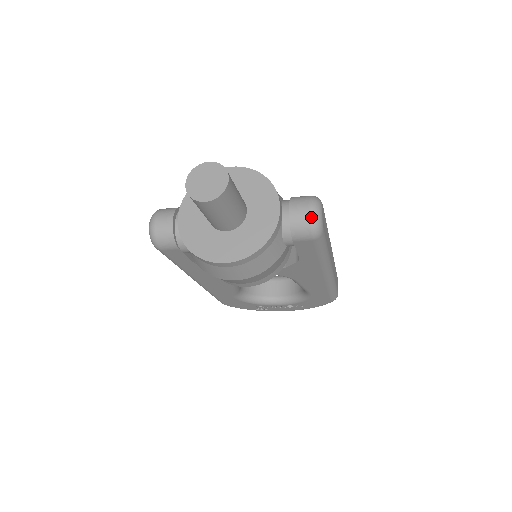
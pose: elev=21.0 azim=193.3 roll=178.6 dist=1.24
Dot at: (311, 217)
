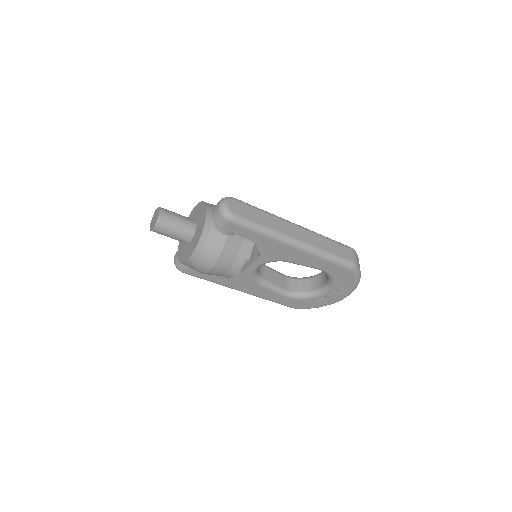
Dot at: (219, 210)
